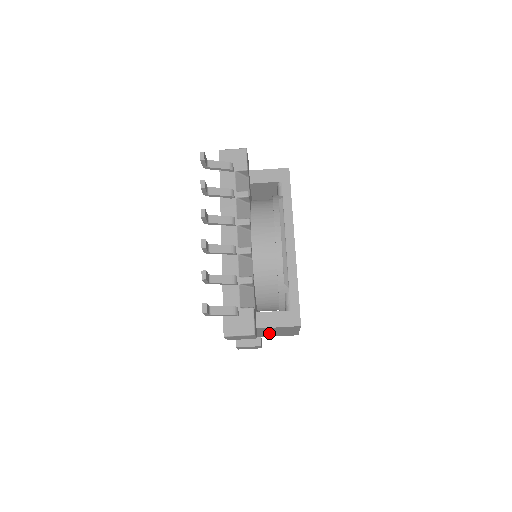
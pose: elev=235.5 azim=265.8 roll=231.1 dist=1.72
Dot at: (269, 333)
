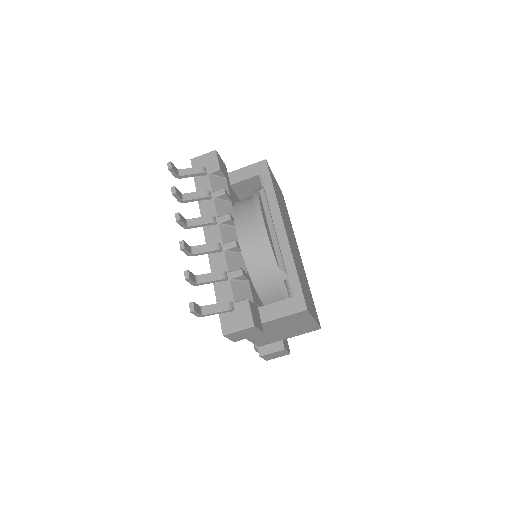
Dot at: (285, 331)
